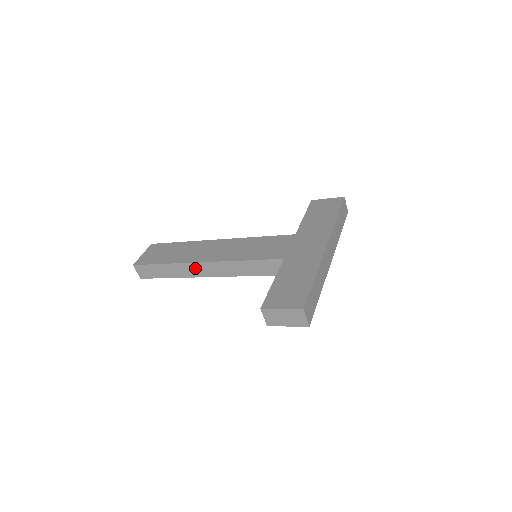
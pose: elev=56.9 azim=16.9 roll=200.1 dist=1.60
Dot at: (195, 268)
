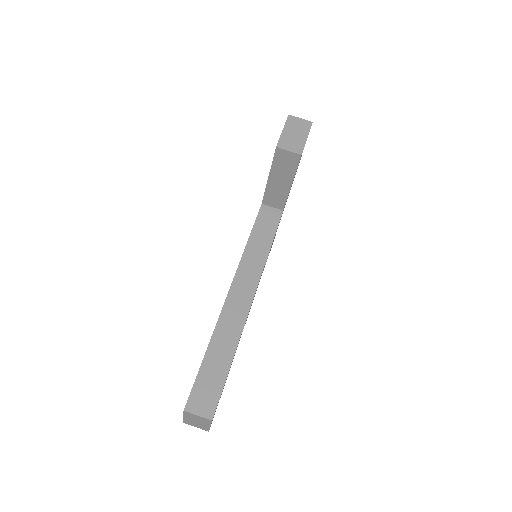
Dot at: (232, 309)
